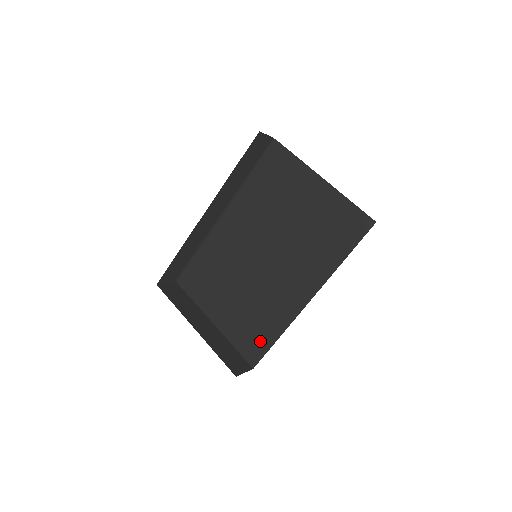
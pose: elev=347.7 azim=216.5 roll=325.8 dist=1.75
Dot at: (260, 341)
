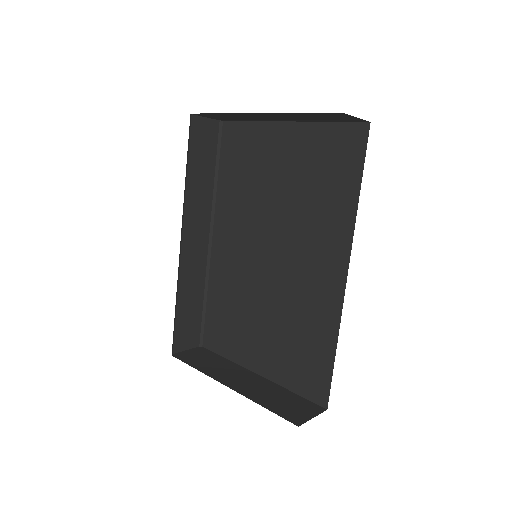
Dot at: (317, 366)
